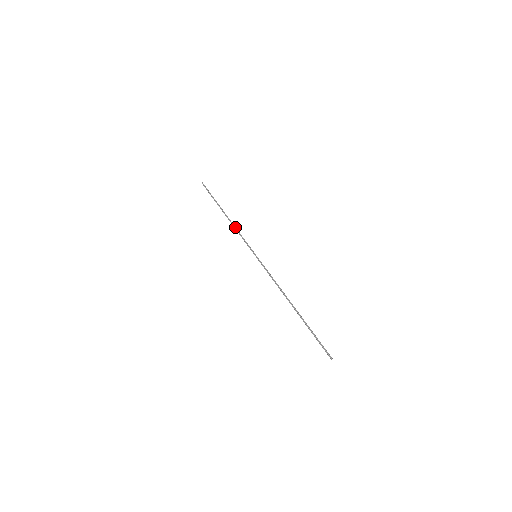
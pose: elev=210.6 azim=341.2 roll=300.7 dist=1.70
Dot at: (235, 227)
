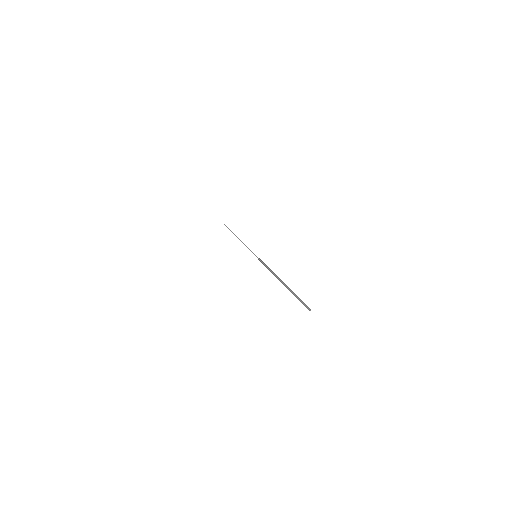
Dot at: occluded
